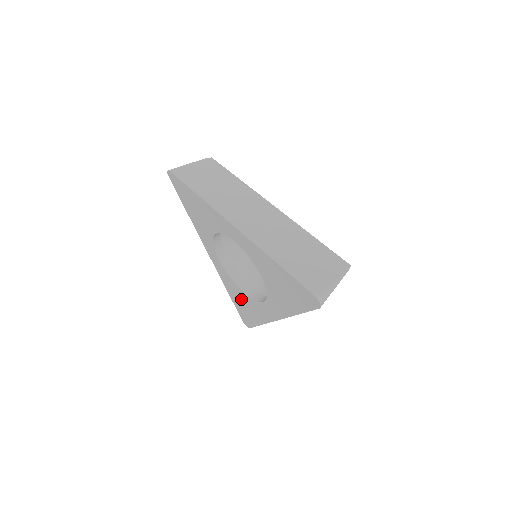
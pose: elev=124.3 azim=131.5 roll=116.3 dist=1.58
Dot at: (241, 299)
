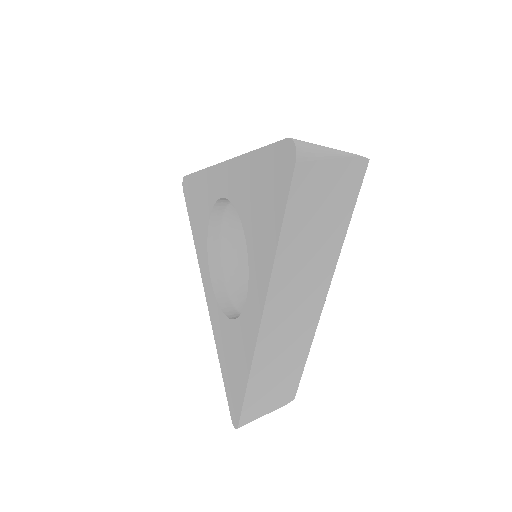
Dot at: (229, 346)
